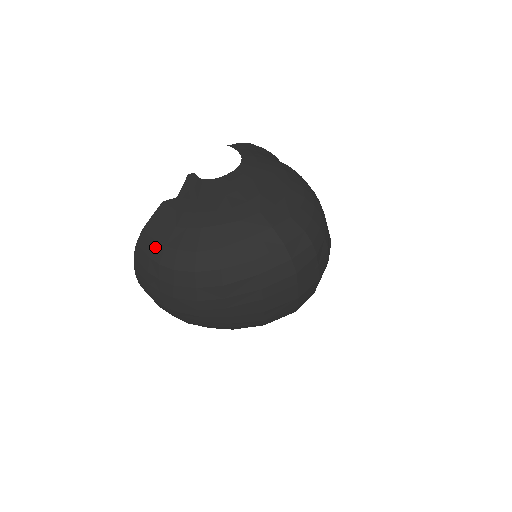
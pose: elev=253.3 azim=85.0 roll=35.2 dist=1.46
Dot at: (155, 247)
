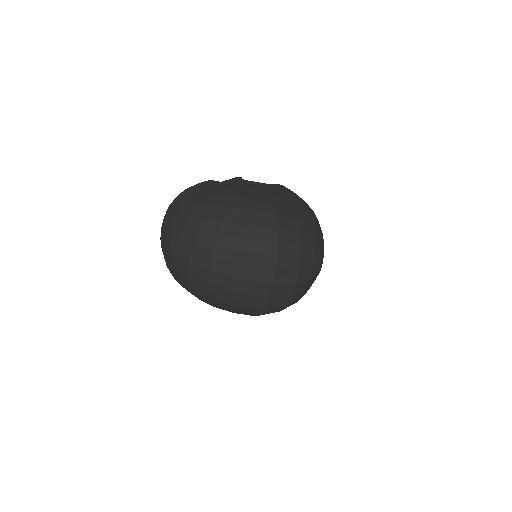
Dot at: (187, 199)
